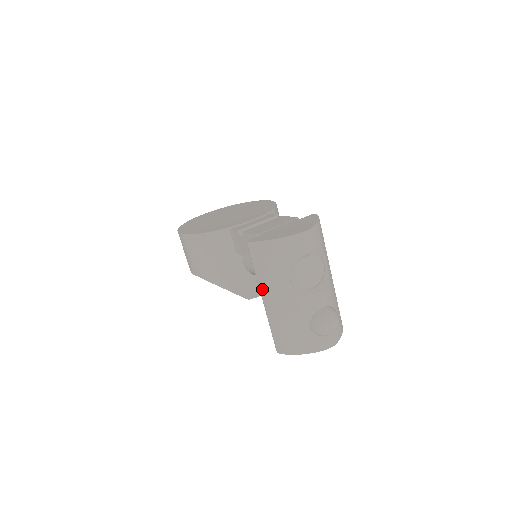
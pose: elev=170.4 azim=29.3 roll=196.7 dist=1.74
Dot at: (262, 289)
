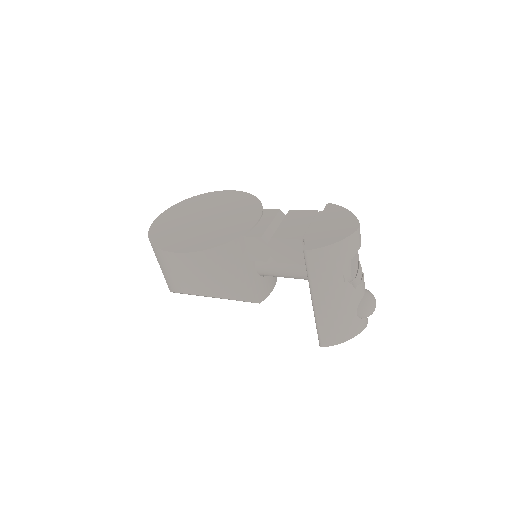
Dot at: (316, 293)
